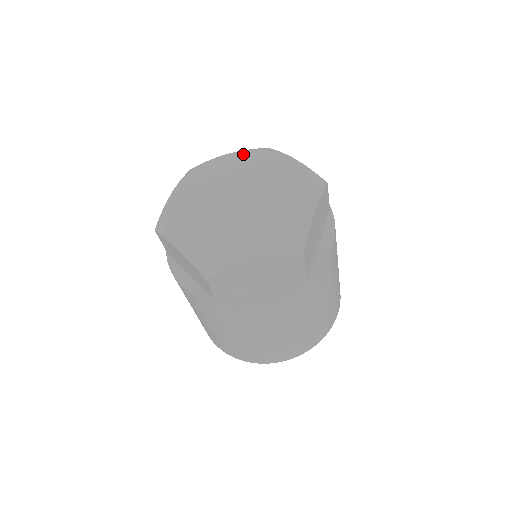
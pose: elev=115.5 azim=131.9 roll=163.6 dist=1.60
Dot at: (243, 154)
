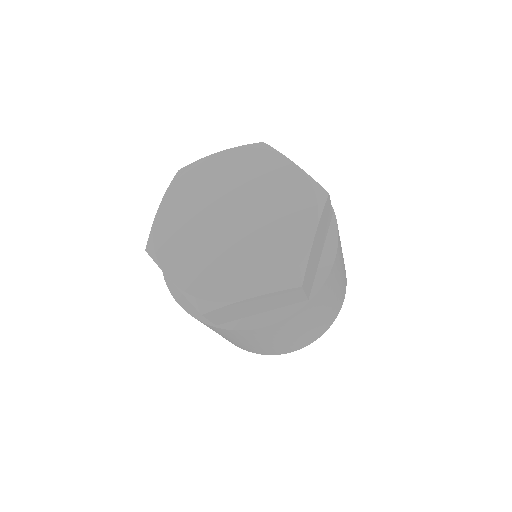
Dot at: (172, 192)
